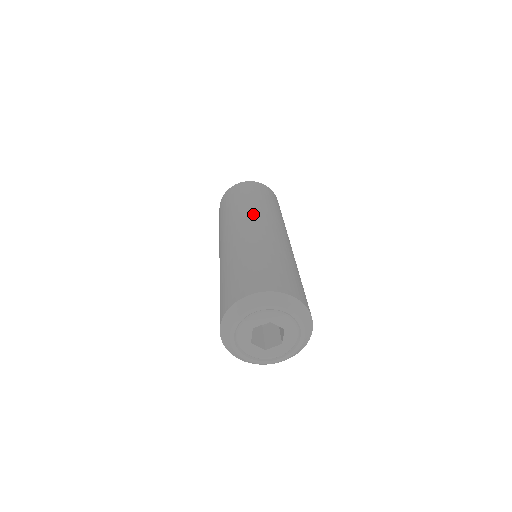
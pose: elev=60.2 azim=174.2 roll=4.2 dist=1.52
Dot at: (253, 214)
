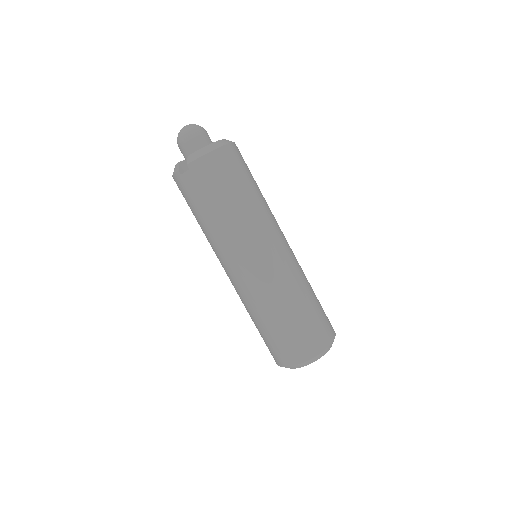
Dot at: (271, 229)
